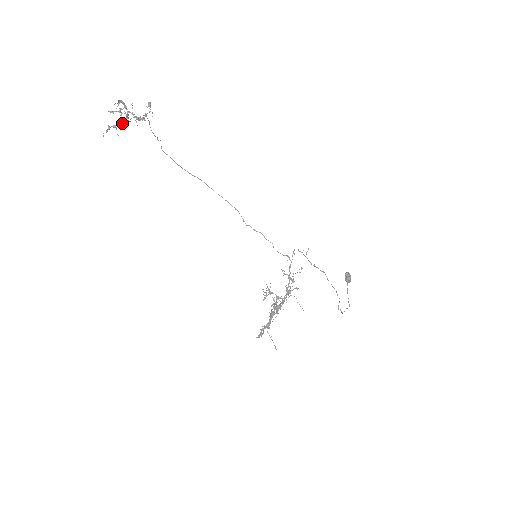
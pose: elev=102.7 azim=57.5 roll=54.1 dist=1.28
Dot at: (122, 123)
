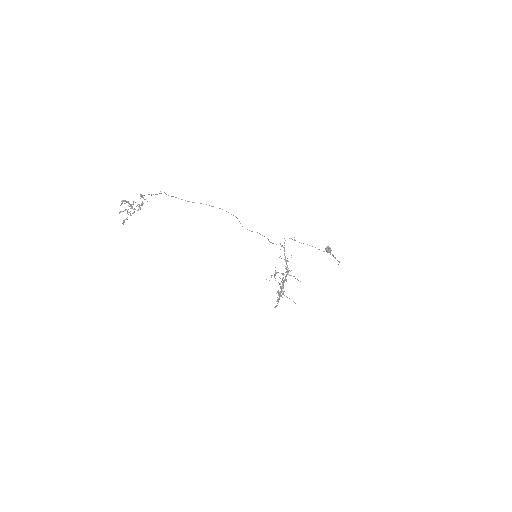
Dot at: (130, 214)
